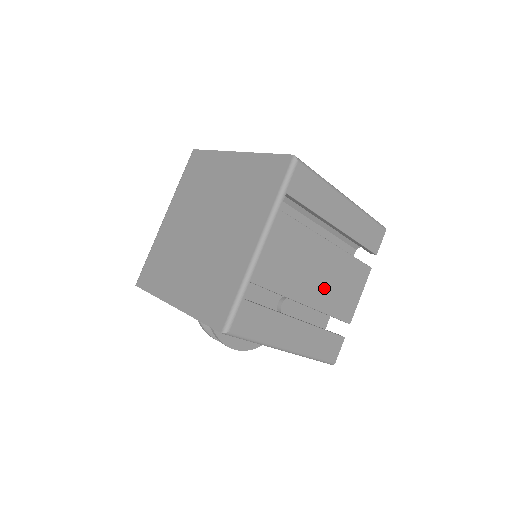
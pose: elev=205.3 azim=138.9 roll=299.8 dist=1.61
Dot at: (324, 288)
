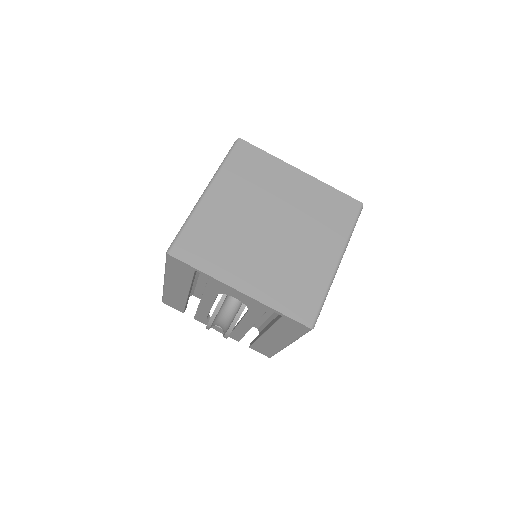
Dot at: occluded
